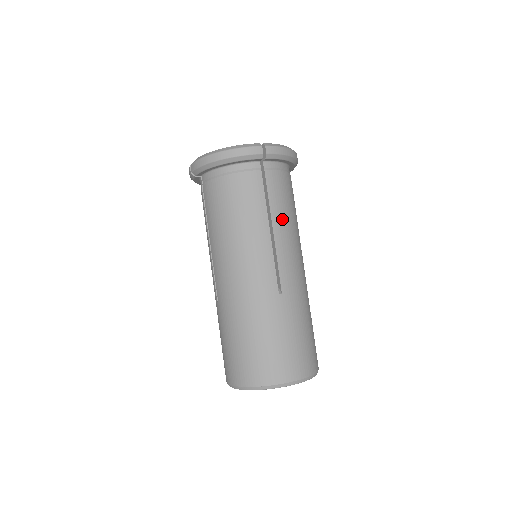
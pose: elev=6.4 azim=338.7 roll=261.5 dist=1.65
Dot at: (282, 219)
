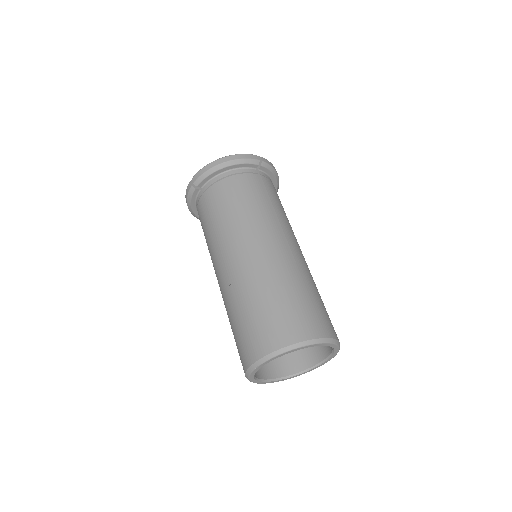
Dot at: (281, 211)
